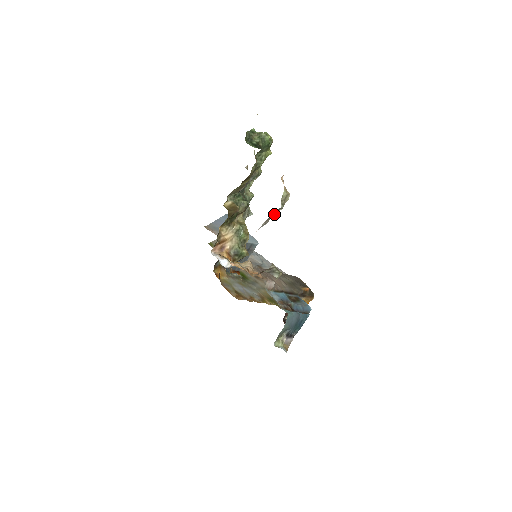
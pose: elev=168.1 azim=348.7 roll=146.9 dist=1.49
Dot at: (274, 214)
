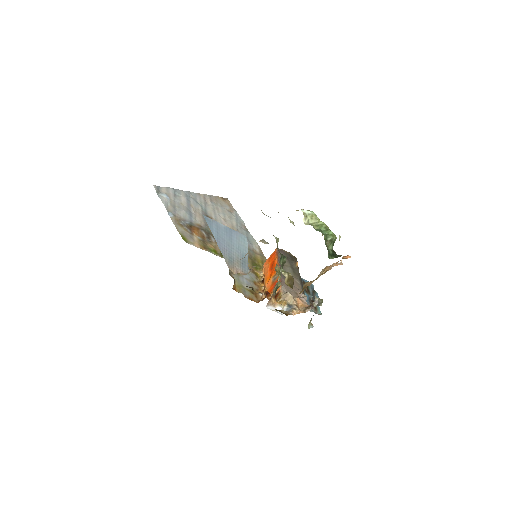
Dot at: occluded
